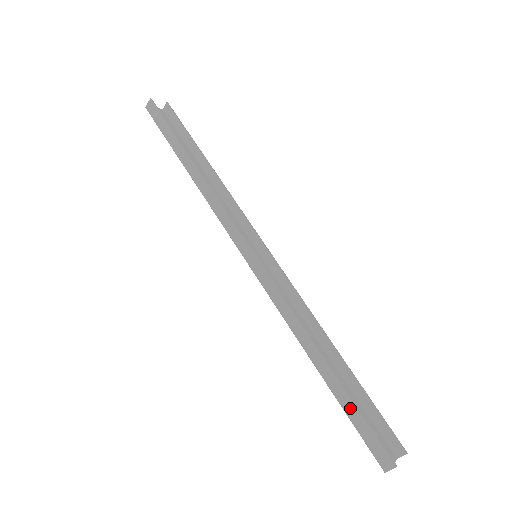
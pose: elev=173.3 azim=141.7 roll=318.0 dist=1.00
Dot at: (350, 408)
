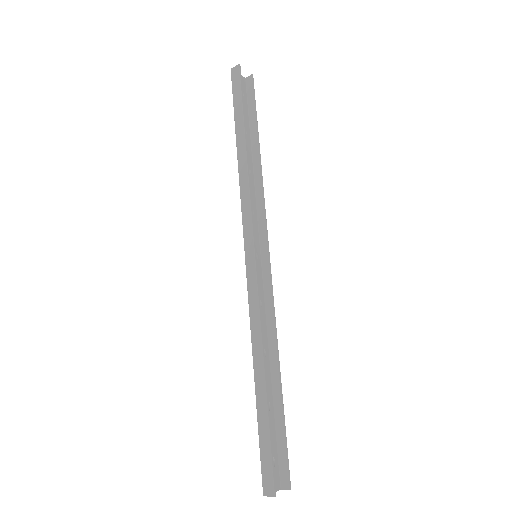
Dot at: (264, 428)
